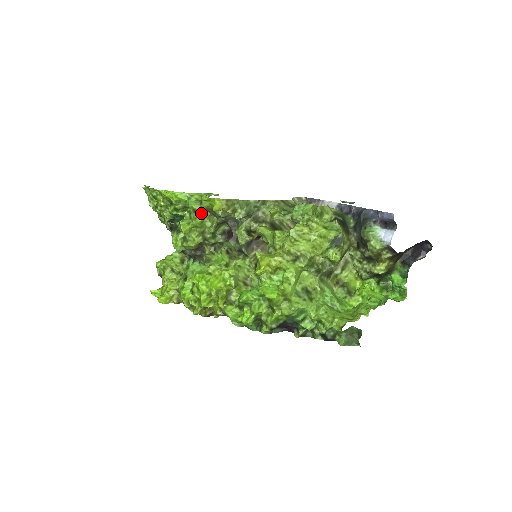
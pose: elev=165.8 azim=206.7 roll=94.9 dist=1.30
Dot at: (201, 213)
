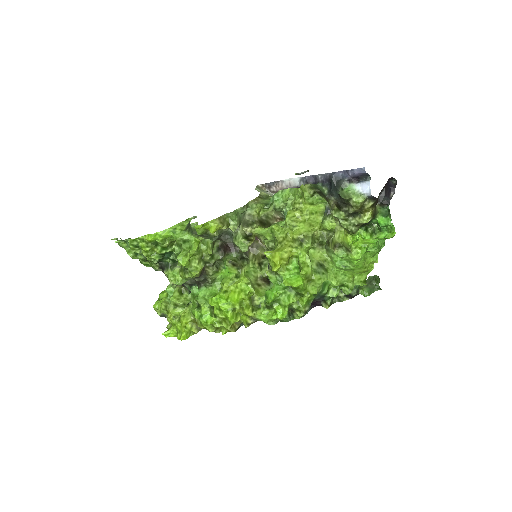
Dot at: (194, 241)
